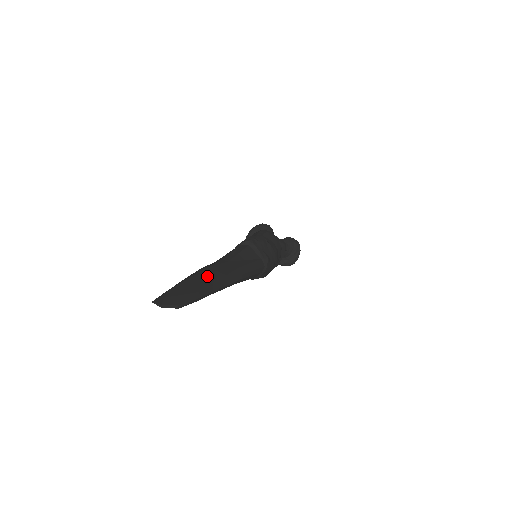
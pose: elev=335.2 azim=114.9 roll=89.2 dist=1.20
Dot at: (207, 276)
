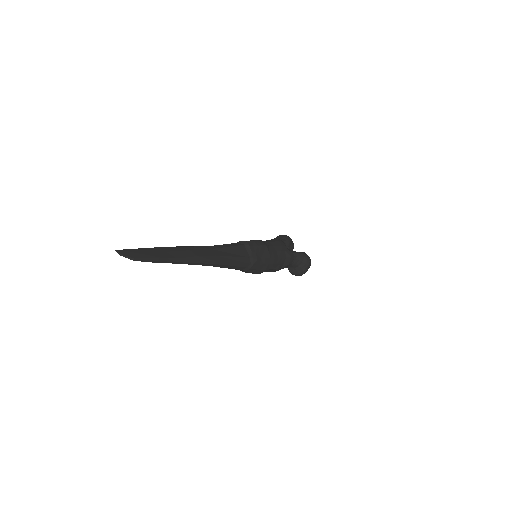
Dot at: (178, 251)
